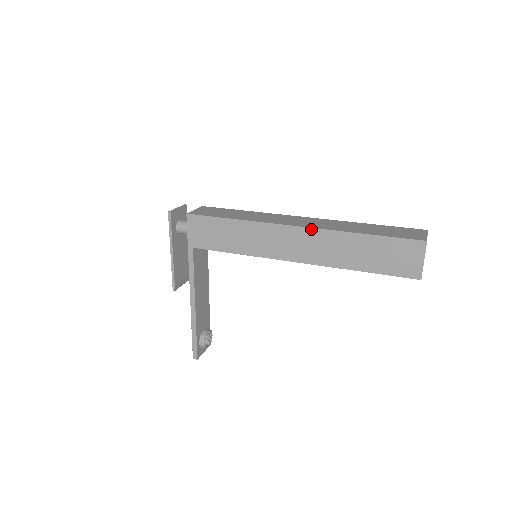
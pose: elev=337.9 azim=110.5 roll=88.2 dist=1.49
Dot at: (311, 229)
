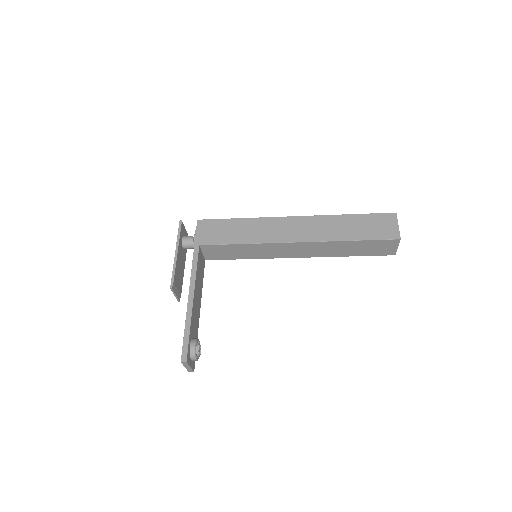
Dot at: (307, 216)
